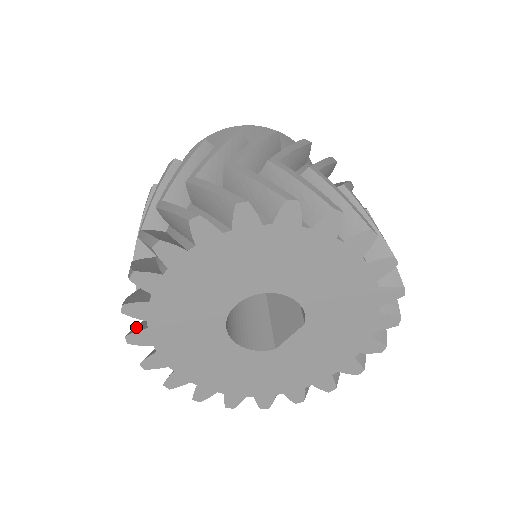
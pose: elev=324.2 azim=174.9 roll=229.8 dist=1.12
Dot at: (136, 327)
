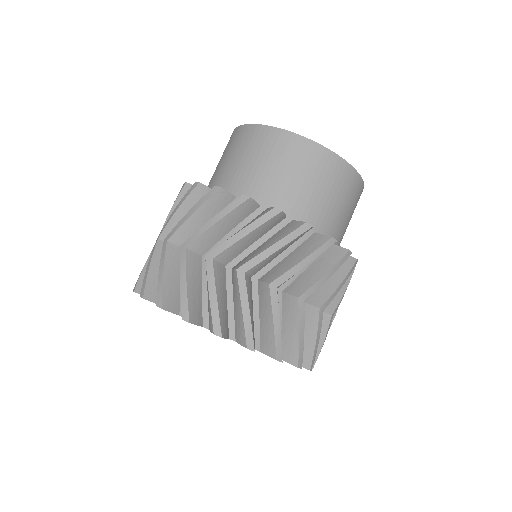
Dot at: occluded
